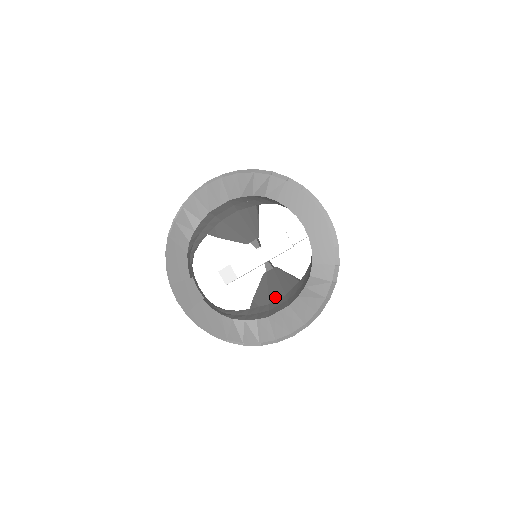
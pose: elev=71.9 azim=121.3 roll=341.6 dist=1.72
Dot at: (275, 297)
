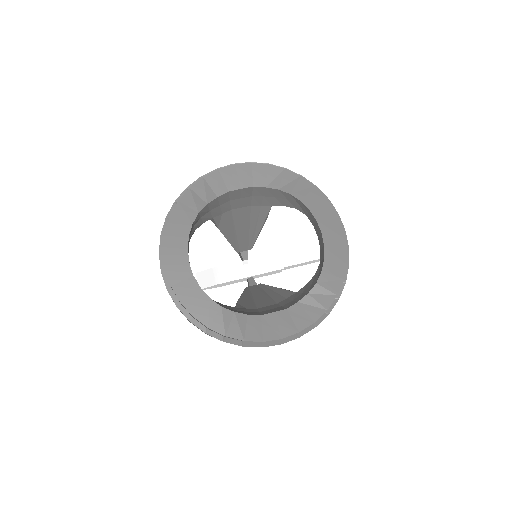
Dot at: (264, 304)
